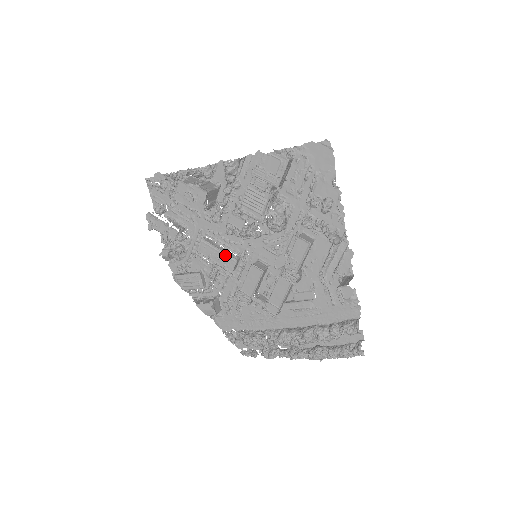
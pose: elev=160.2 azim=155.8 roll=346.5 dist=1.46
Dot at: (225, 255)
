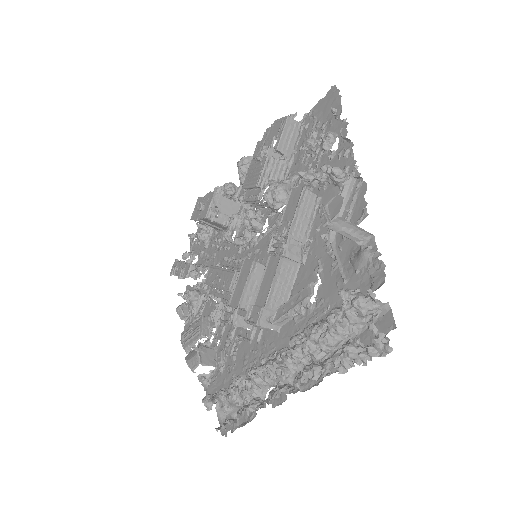
Dot at: (226, 271)
